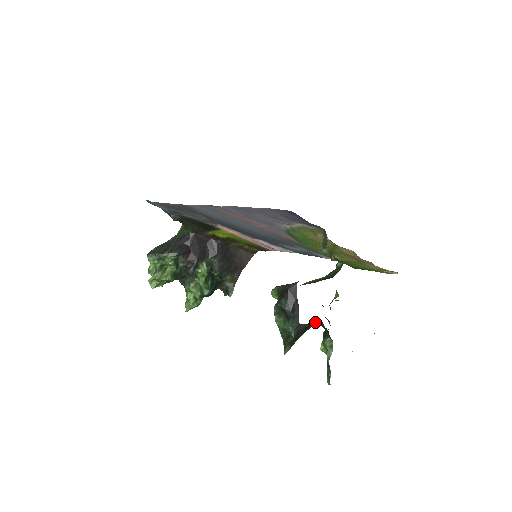
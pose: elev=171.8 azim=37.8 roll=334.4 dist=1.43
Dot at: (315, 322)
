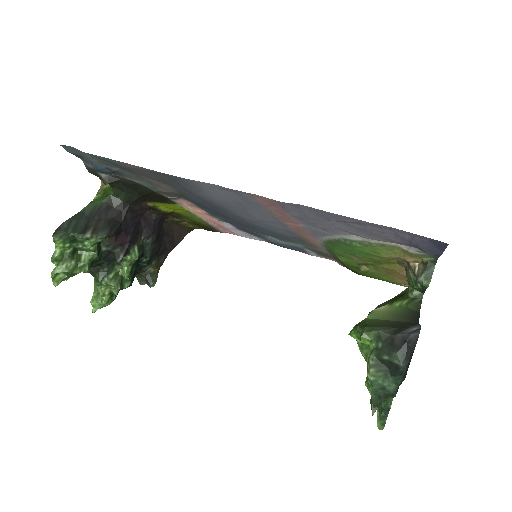
Dot at: occluded
